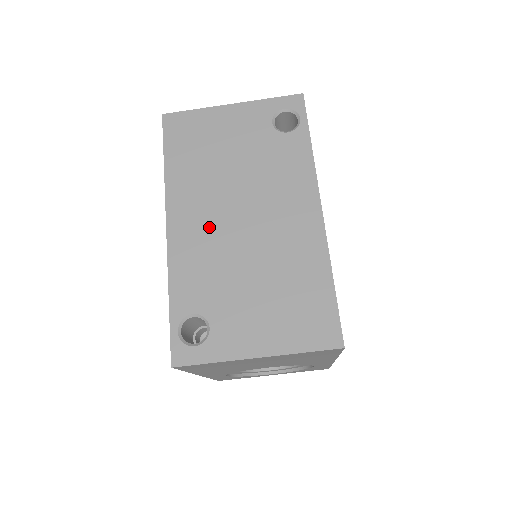
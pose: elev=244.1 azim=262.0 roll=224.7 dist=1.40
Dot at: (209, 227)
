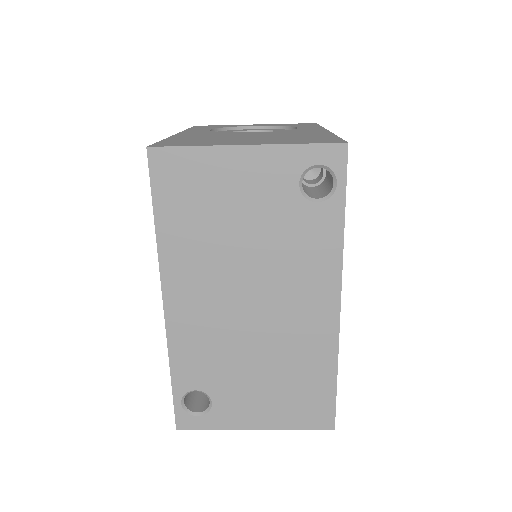
Dot at: (212, 310)
